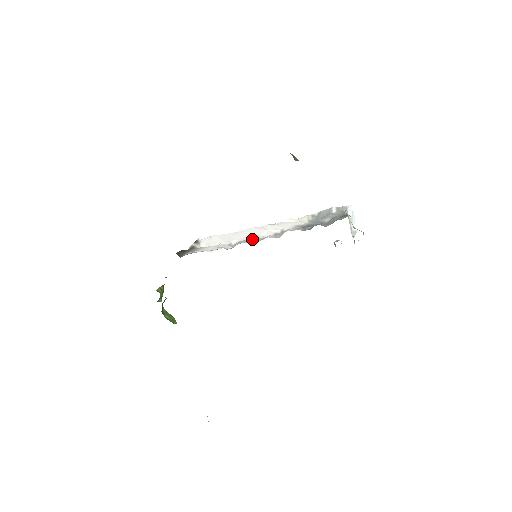
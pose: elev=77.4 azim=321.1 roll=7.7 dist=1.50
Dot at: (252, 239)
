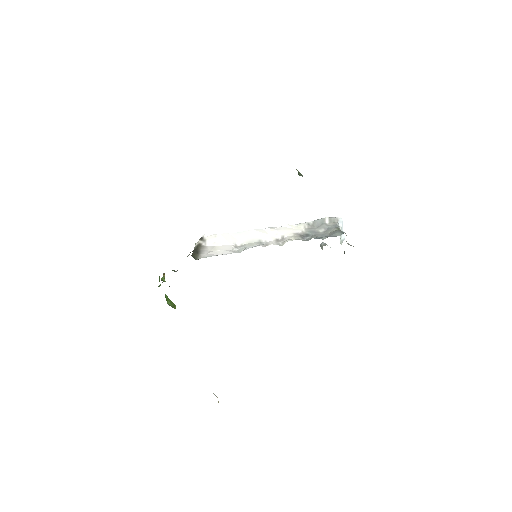
Dot at: (256, 243)
